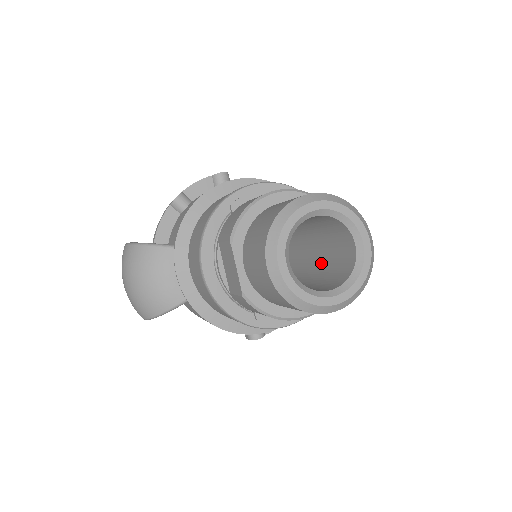
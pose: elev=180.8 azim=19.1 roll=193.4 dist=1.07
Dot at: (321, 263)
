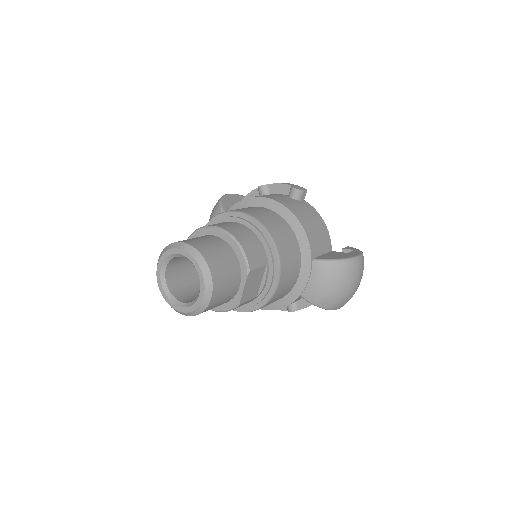
Dot at: occluded
